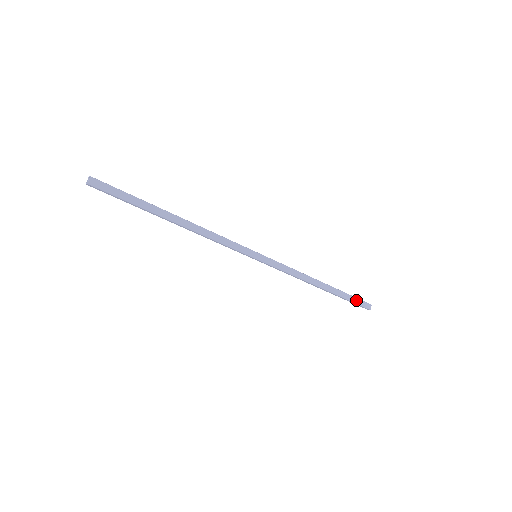
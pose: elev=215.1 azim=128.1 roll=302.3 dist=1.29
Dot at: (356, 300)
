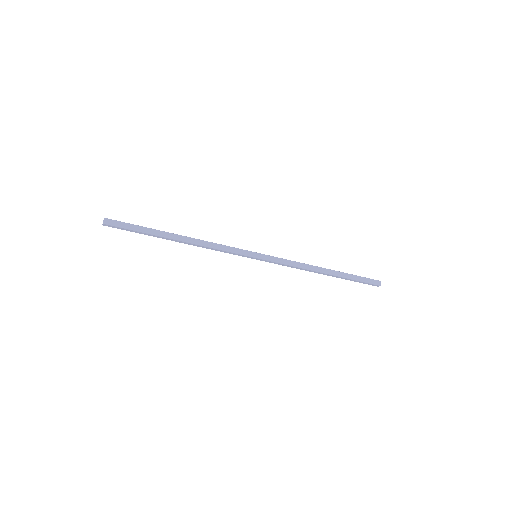
Dot at: (363, 279)
